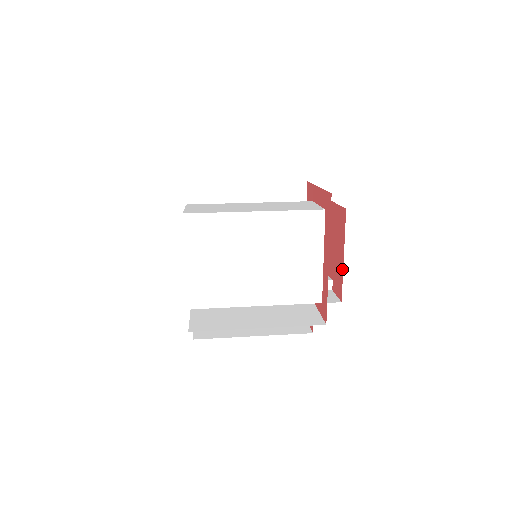
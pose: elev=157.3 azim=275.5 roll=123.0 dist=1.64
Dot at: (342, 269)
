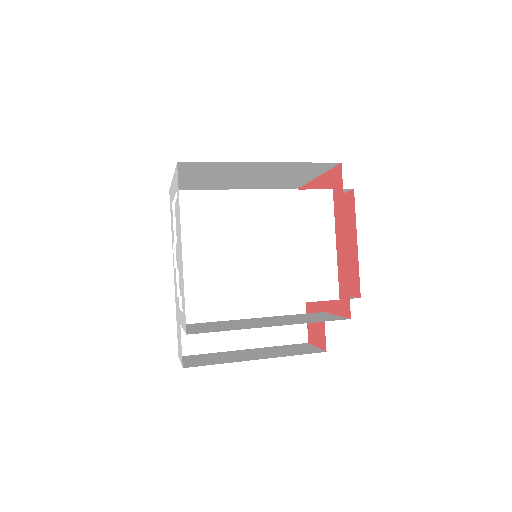
Dot at: (356, 258)
